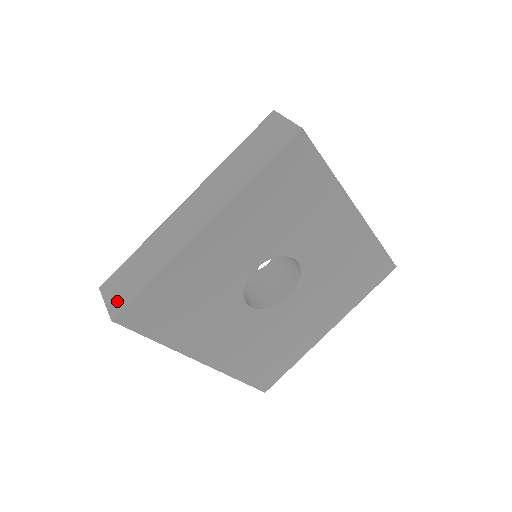
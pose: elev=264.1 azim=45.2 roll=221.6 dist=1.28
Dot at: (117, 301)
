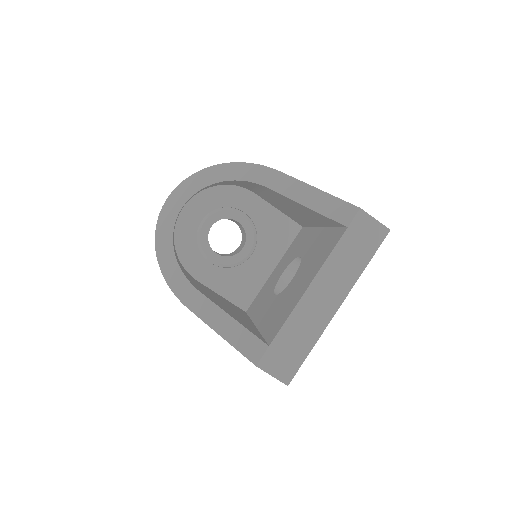
Dot at: (285, 372)
